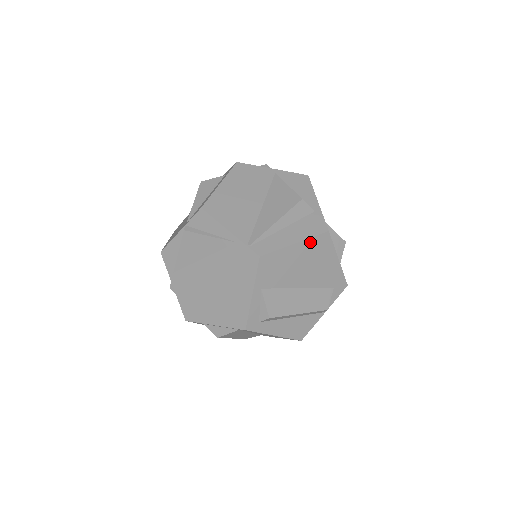
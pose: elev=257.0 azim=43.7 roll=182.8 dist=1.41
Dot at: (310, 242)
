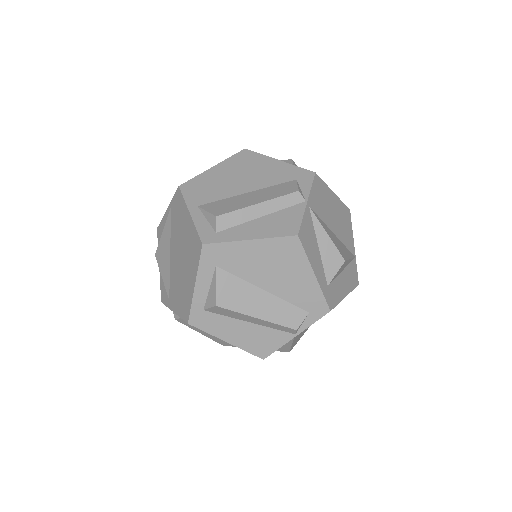
Dot at: (230, 161)
